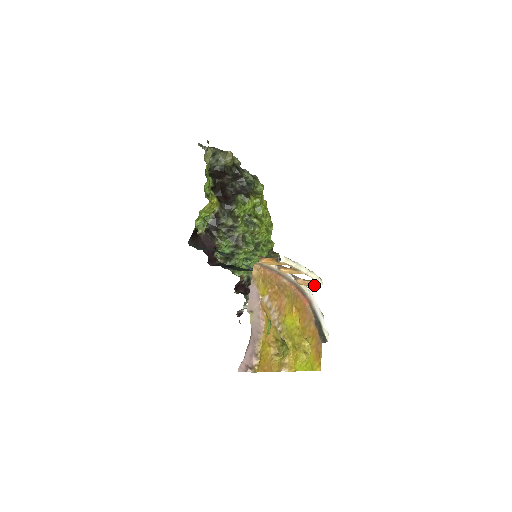
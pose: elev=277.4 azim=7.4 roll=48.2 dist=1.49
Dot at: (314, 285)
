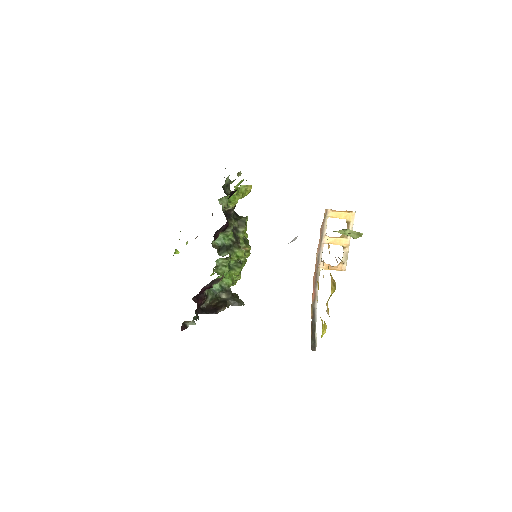
Dot at: (340, 268)
